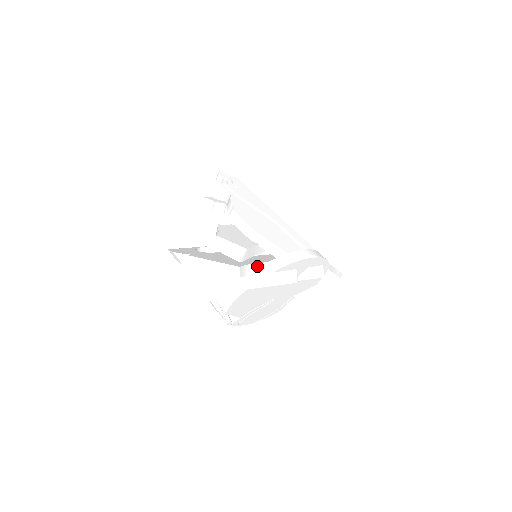
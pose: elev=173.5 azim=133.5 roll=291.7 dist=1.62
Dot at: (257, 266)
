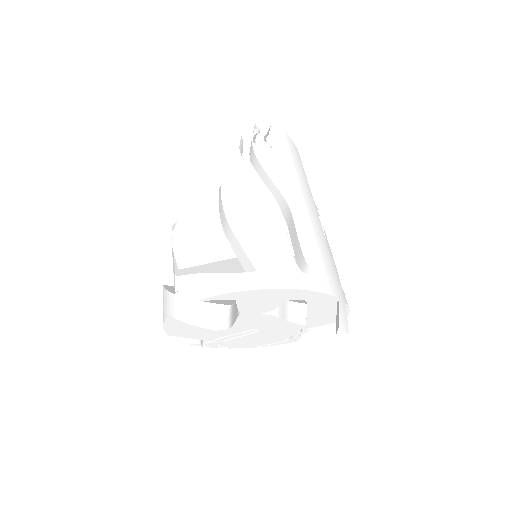
Dot at: occluded
